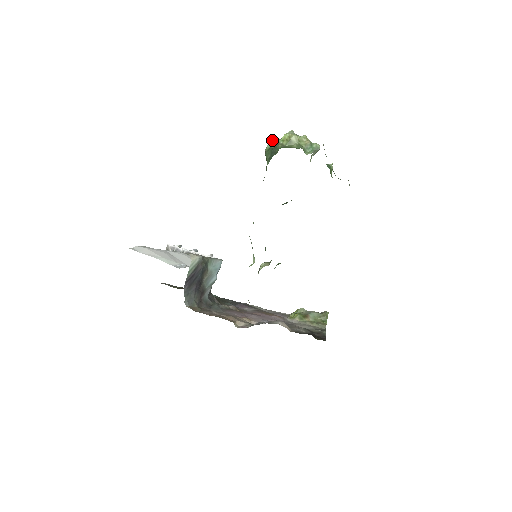
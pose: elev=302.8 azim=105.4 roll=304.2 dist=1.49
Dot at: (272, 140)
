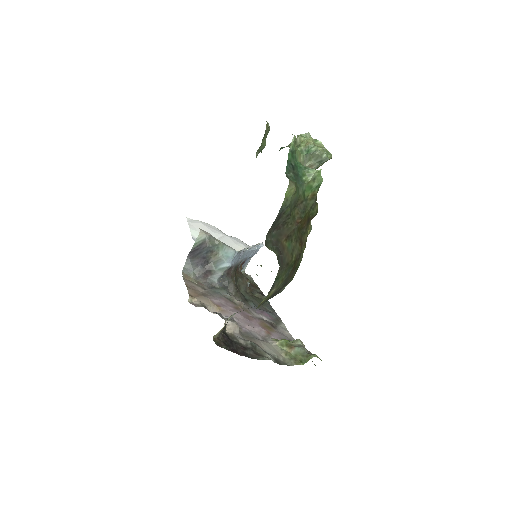
Dot at: occluded
